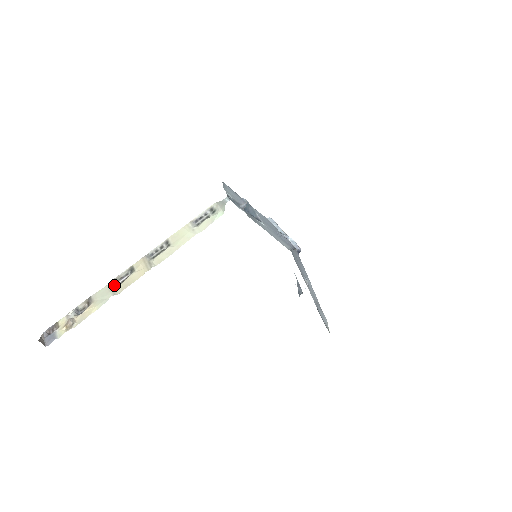
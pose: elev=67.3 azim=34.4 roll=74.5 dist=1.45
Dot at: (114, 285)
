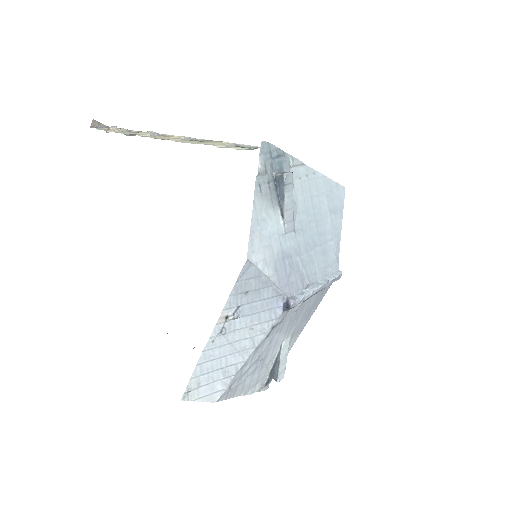
Dot at: occluded
